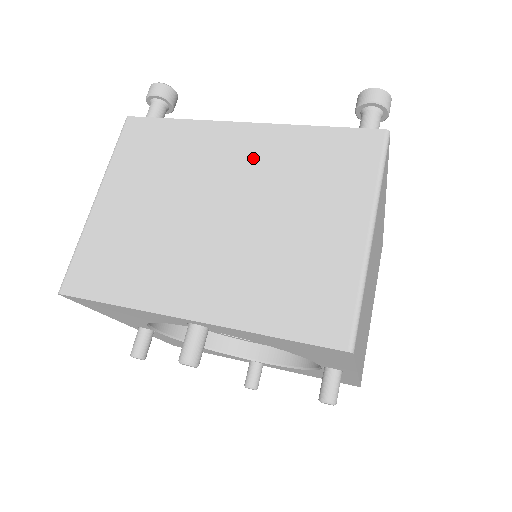
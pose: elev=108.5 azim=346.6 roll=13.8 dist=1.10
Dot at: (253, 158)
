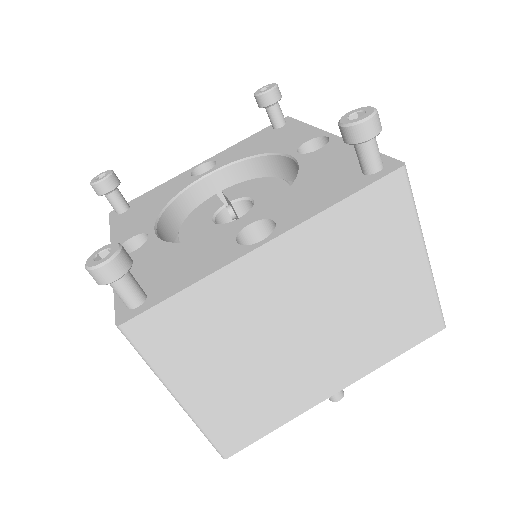
Dot at: occluded
